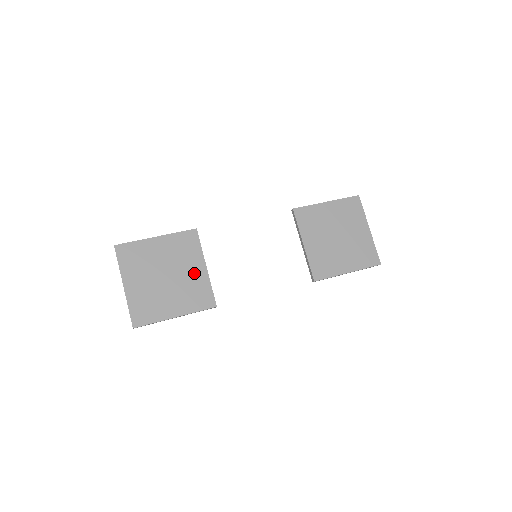
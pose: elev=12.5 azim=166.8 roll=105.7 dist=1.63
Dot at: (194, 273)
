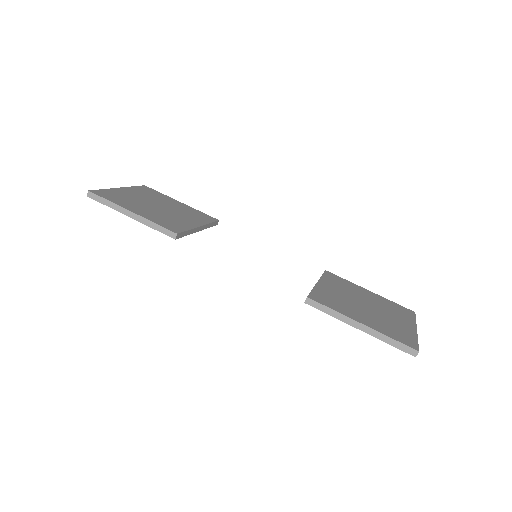
Dot at: (185, 220)
